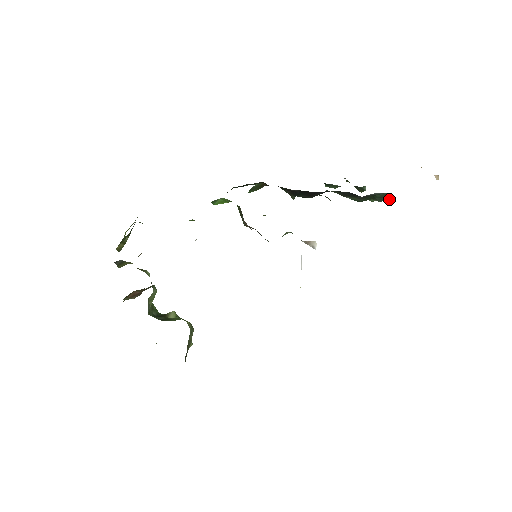
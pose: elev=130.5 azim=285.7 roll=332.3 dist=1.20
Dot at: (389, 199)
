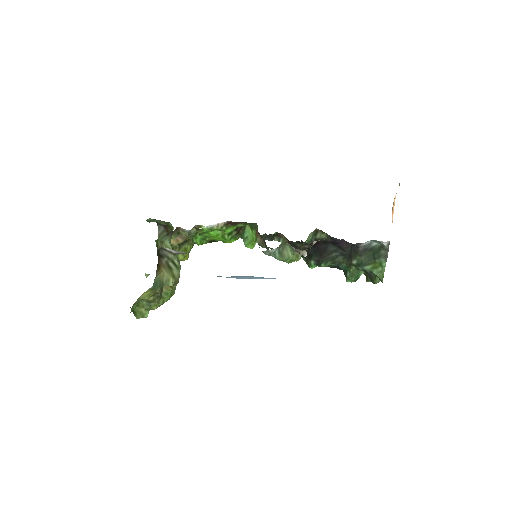
Dot at: (385, 253)
